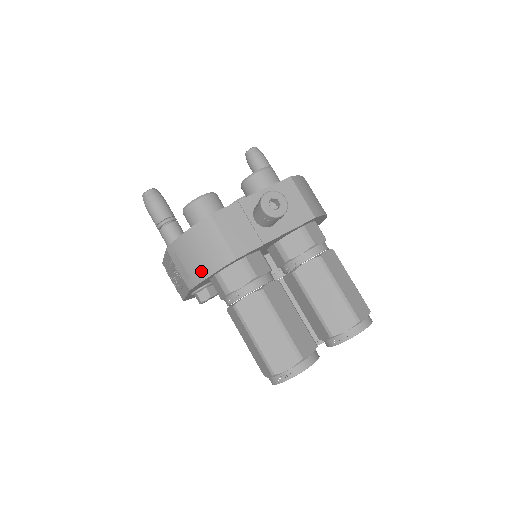
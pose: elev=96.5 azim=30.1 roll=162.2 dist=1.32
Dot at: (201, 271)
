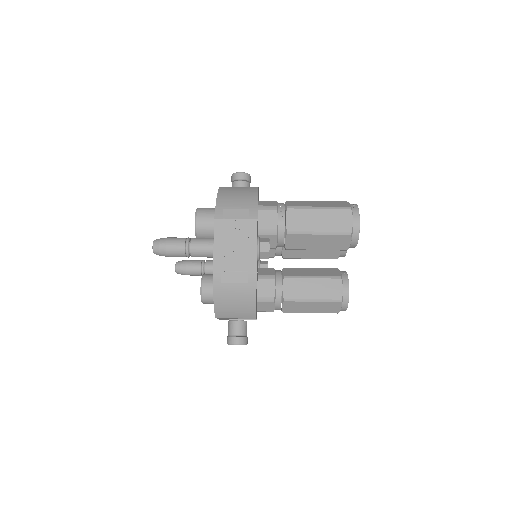
Dot at: (250, 200)
